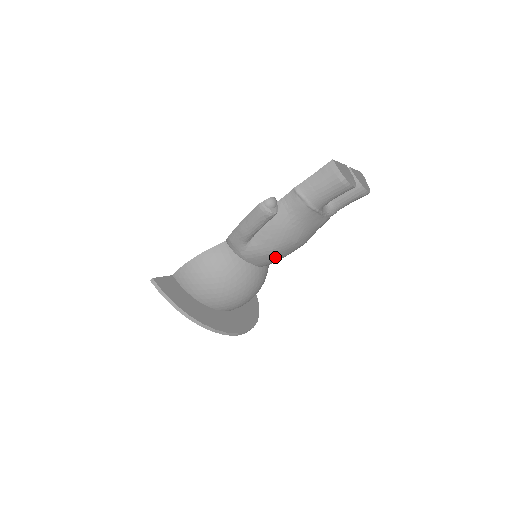
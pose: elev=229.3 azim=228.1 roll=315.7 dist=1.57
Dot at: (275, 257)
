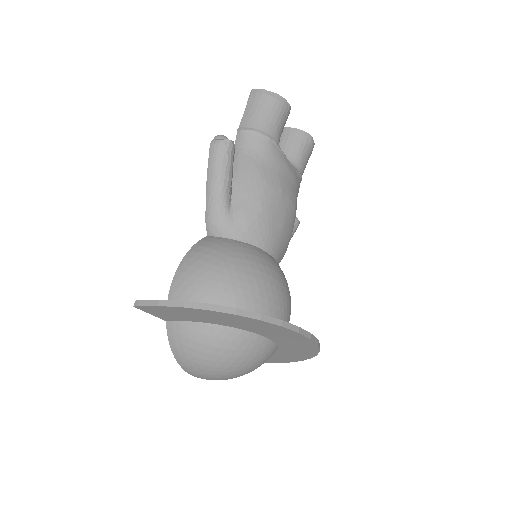
Dot at: (272, 221)
